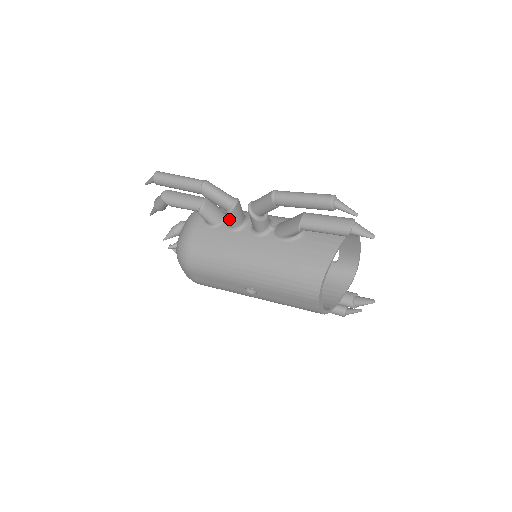
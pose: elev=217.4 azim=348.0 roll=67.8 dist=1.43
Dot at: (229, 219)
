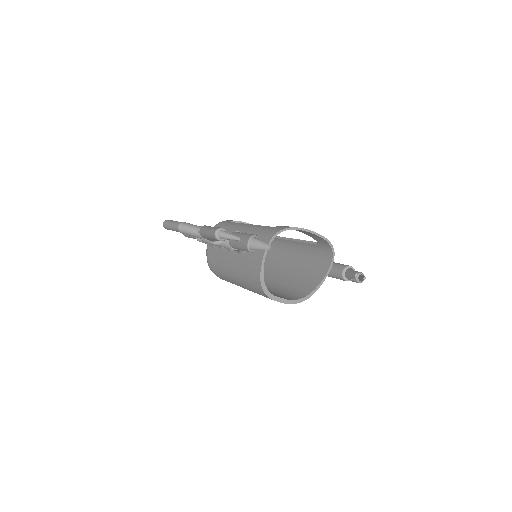
Dot at: occluded
